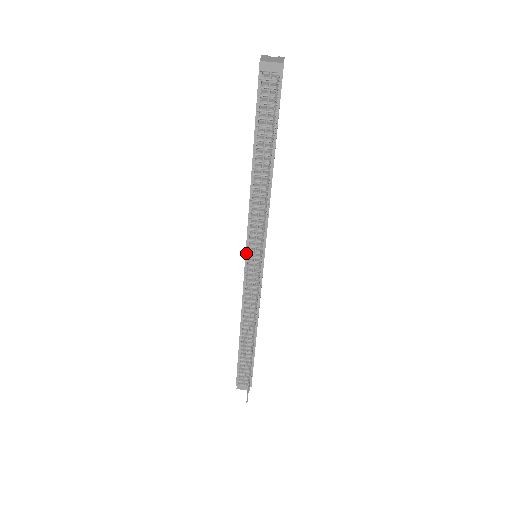
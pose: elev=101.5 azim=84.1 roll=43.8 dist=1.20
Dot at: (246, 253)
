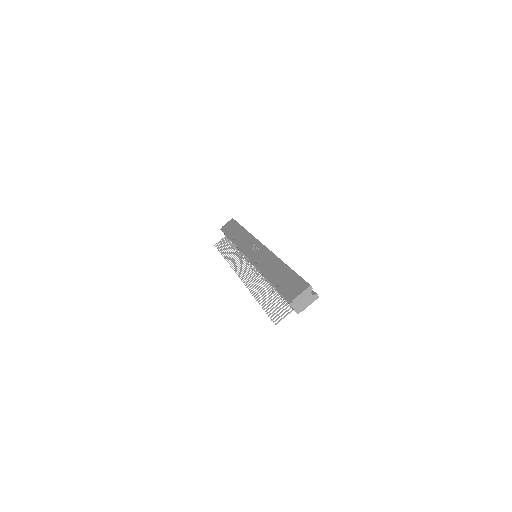
Dot at: (249, 256)
